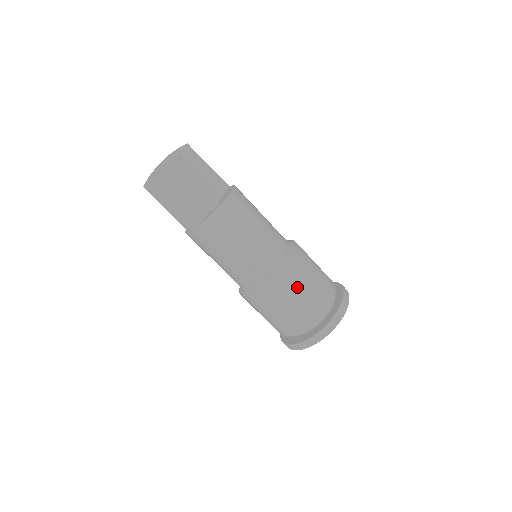
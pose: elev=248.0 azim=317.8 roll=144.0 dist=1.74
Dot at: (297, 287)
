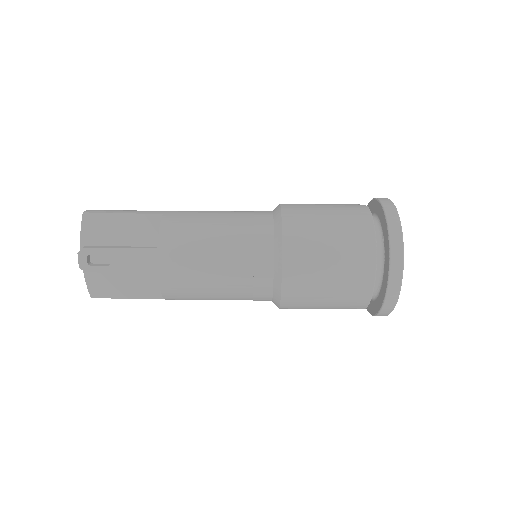
Dot at: (313, 295)
